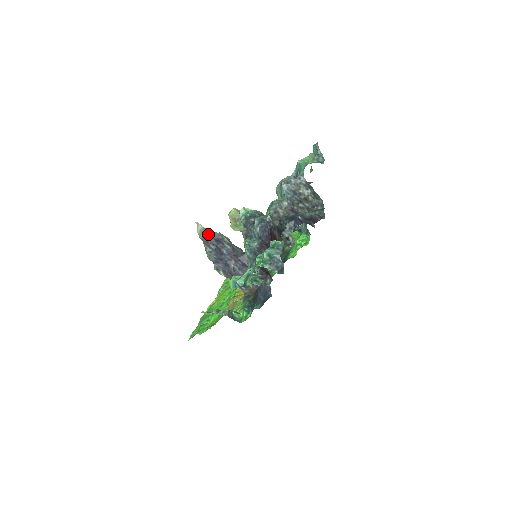
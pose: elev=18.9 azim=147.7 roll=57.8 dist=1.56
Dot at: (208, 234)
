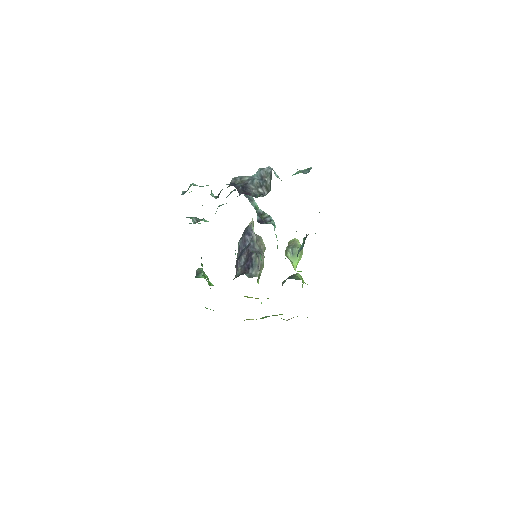
Dot at: (248, 227)
